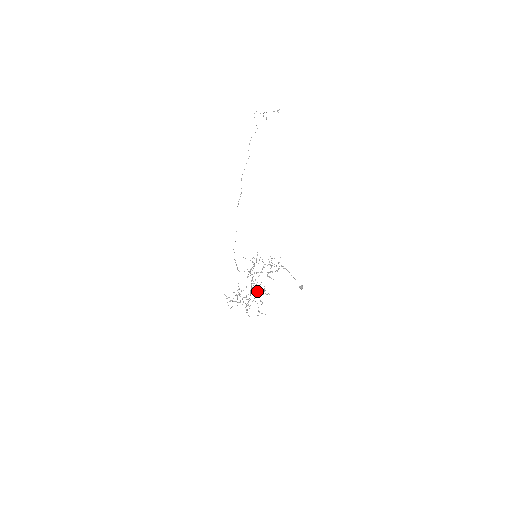
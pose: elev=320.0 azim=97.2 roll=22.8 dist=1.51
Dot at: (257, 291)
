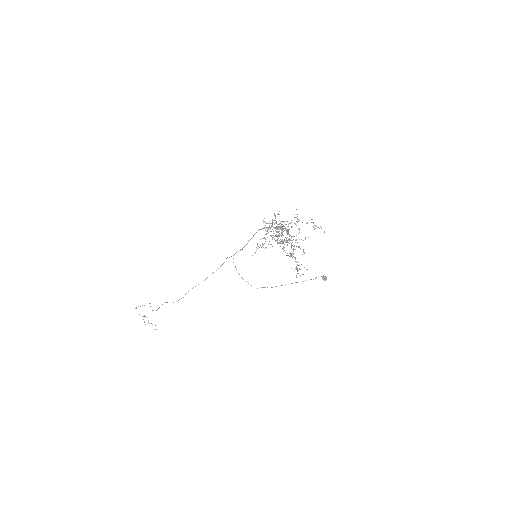
Dot at: occluded
